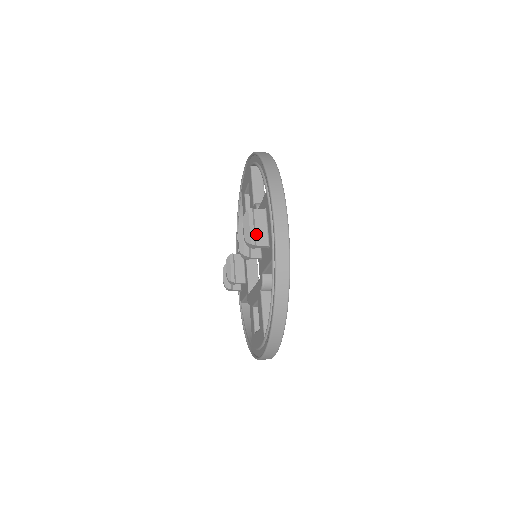
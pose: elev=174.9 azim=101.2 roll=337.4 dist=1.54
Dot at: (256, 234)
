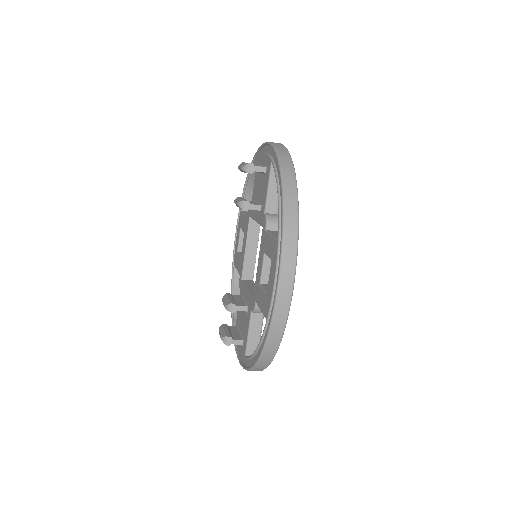
Dot at: occluded
